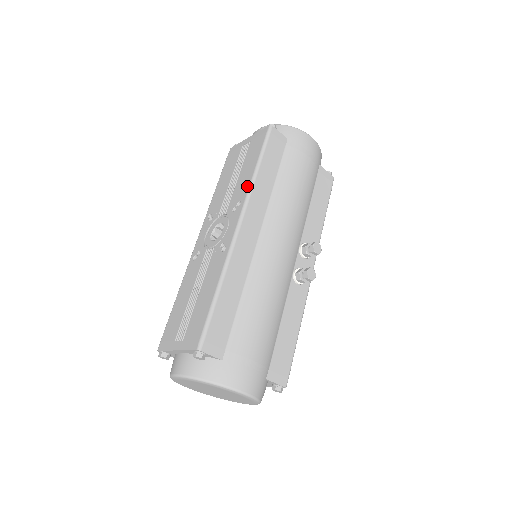
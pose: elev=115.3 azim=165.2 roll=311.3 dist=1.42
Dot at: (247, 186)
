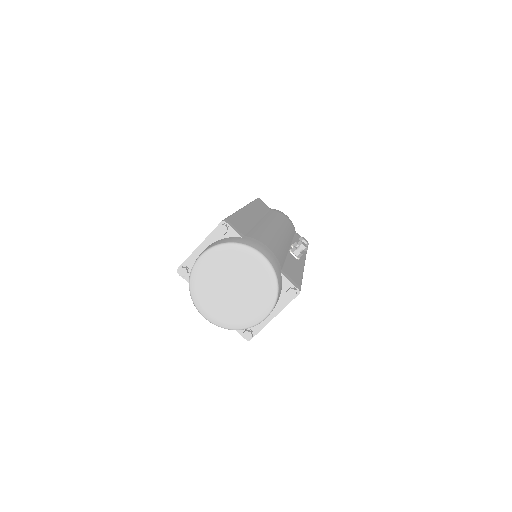
Dot at: occluded
